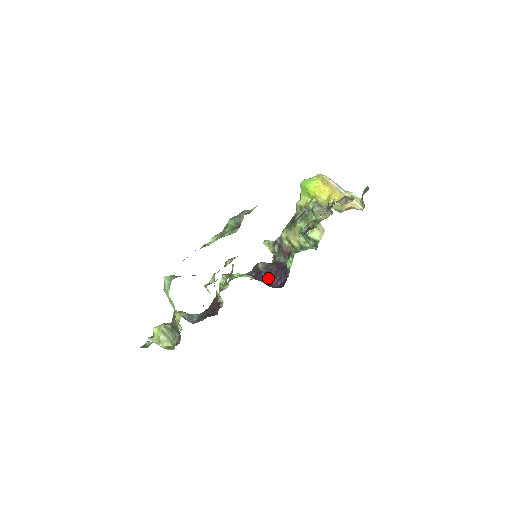
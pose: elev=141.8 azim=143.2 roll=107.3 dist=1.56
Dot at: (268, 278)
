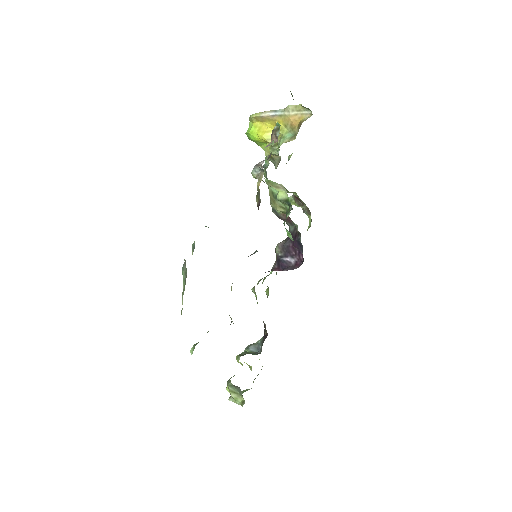
Dot at: (290, 259)
